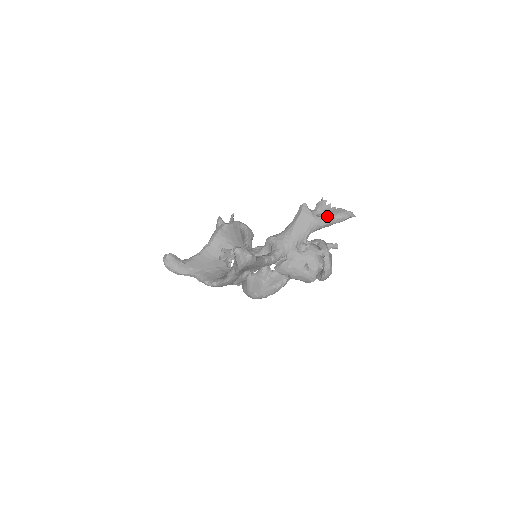
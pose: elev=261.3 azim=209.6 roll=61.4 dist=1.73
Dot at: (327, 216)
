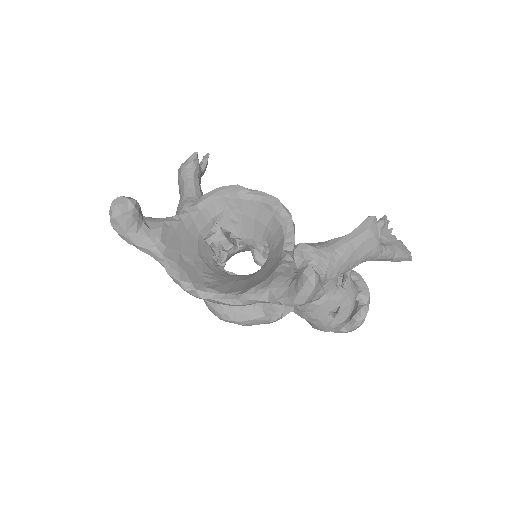
Dot at: (390, 248)
